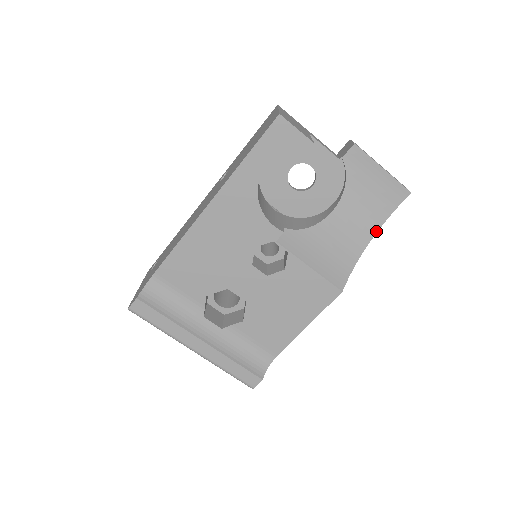
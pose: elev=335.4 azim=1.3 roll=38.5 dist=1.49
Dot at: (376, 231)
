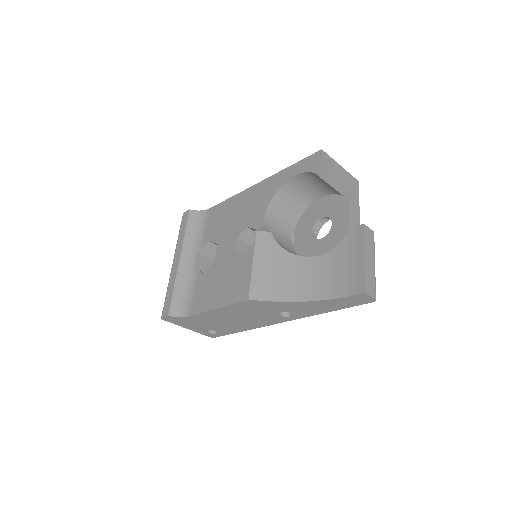
Dot at: (318, 299)
